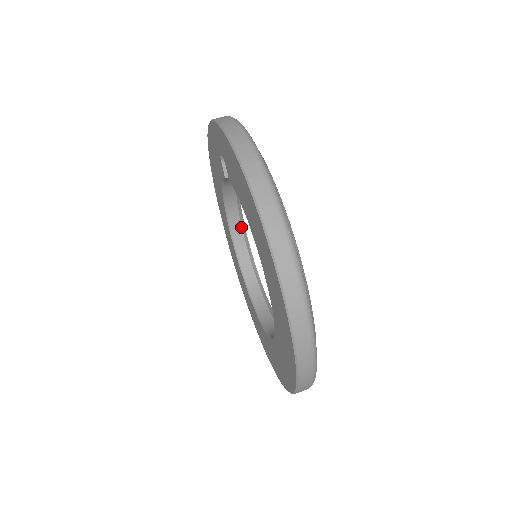
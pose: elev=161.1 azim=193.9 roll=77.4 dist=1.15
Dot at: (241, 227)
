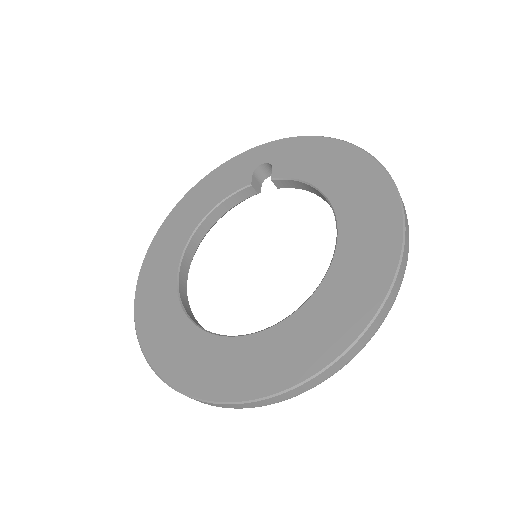
Dot at: (190, 264)
